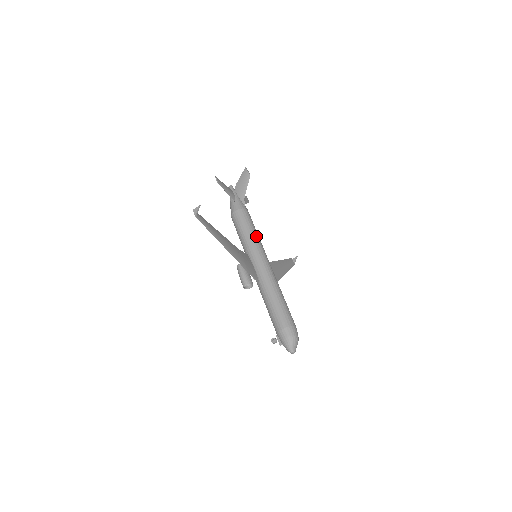
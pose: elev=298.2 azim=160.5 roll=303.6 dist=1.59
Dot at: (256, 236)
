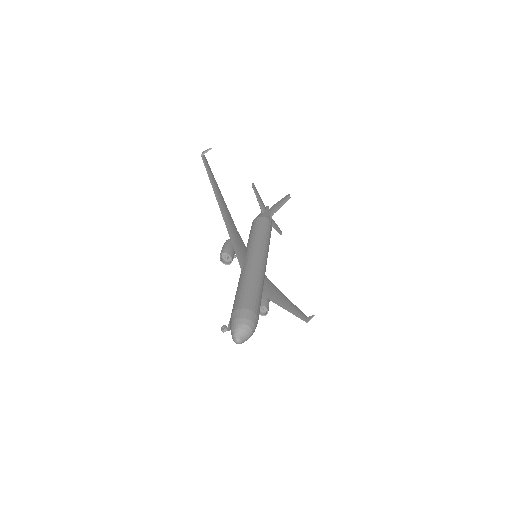
Dot at: (266, 238)
